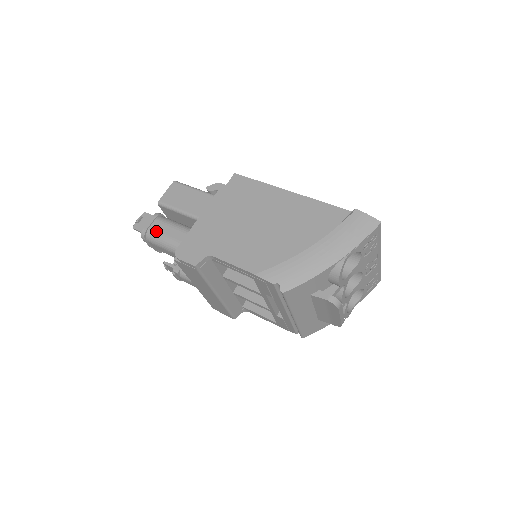
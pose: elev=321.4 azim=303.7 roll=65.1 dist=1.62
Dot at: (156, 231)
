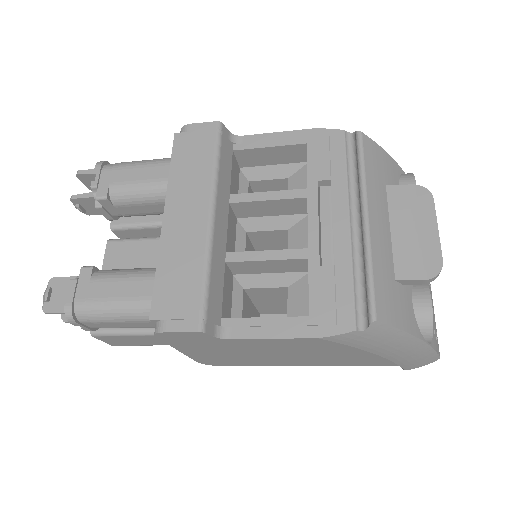
Dot at: occluded
